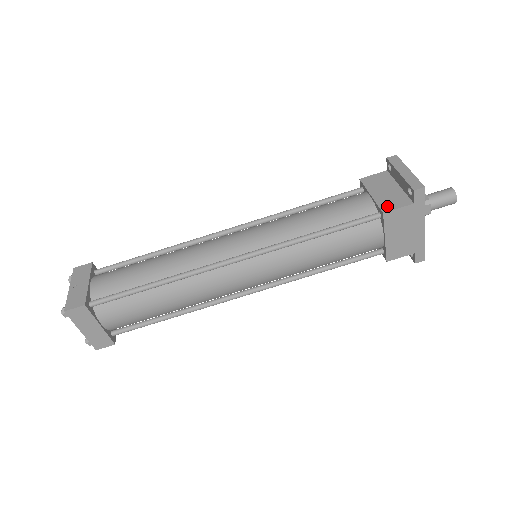
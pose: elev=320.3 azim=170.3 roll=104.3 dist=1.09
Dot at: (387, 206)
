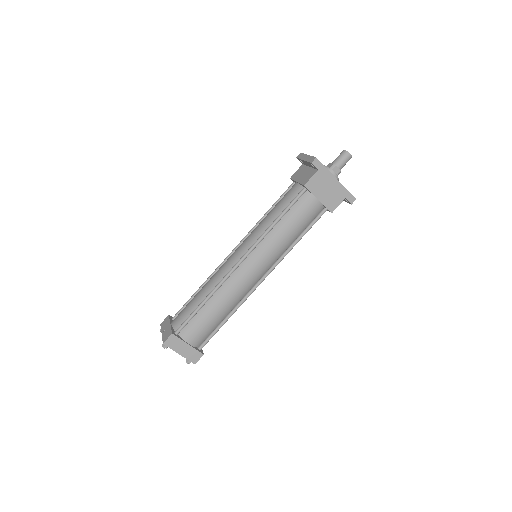
Dot at: (305, 181)
